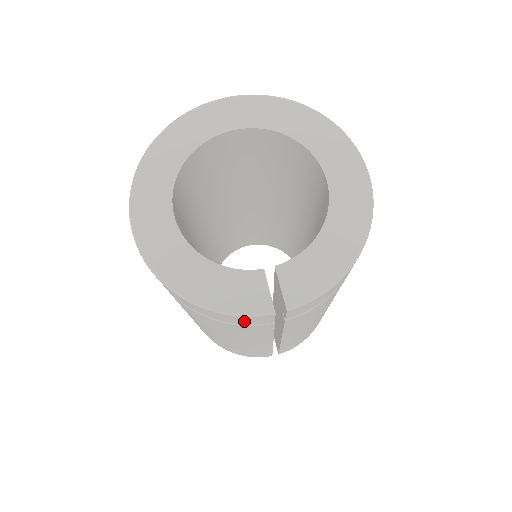
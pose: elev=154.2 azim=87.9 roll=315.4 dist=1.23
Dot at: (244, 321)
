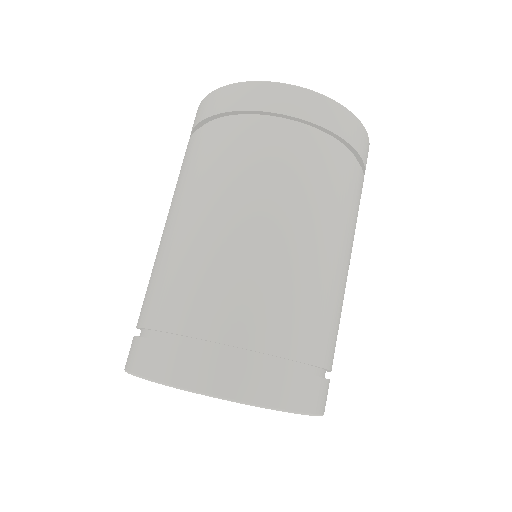
Dot at: occluded
